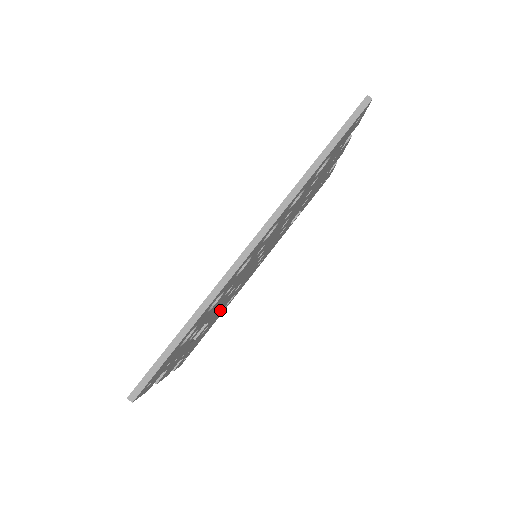
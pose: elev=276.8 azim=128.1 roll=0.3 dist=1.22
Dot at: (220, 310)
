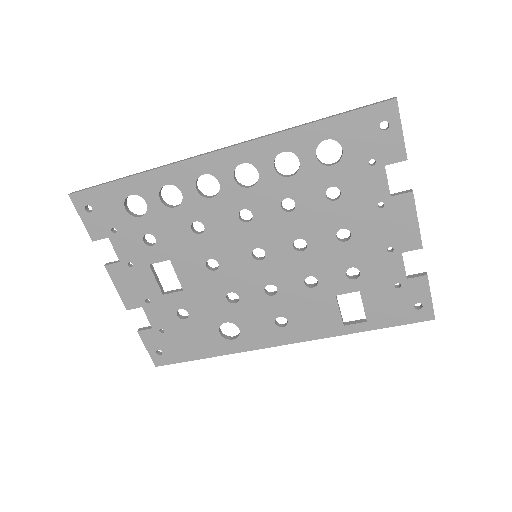
Dot at: (207, 309)
